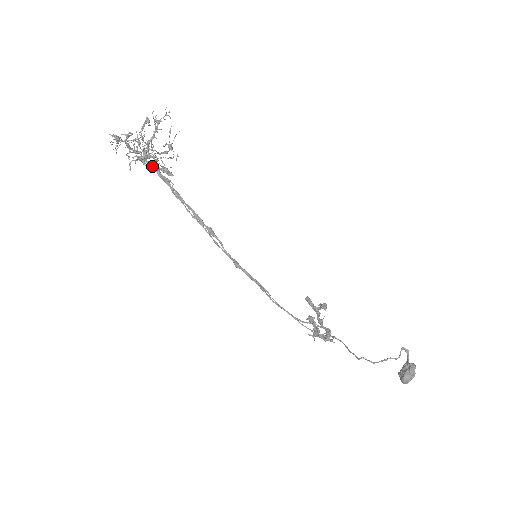
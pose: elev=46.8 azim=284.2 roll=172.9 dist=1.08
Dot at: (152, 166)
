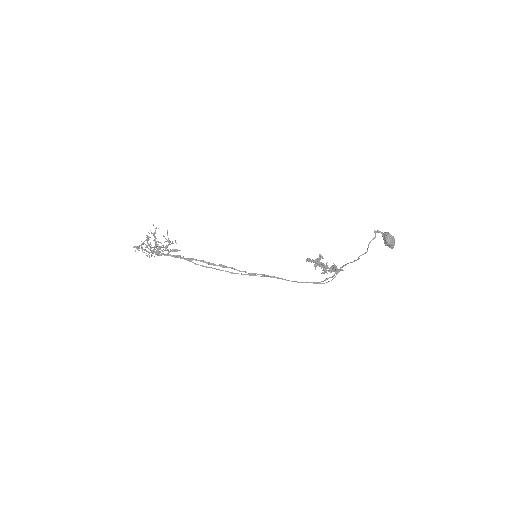
Dot at: (165, 254)
